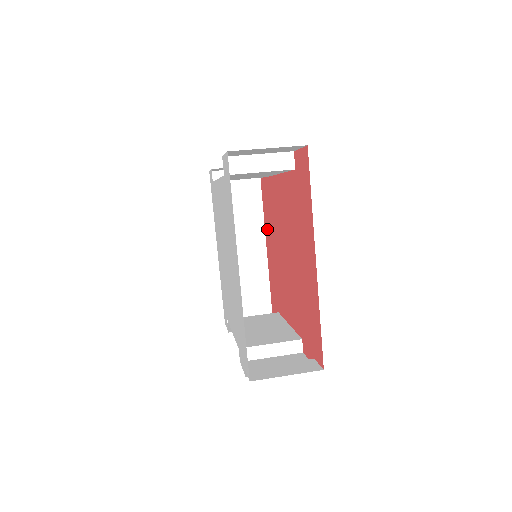
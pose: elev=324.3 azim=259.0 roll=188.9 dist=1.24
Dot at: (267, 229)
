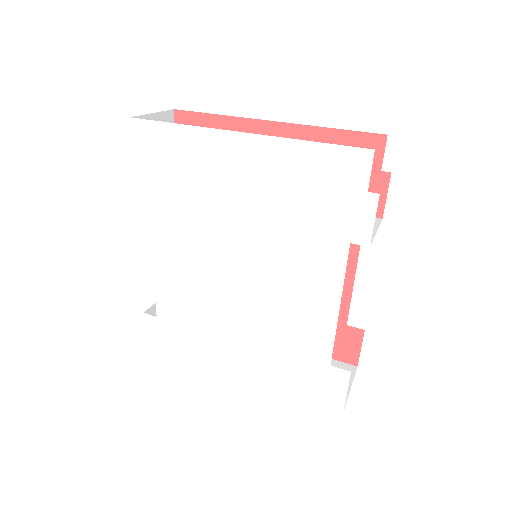
Dot at: occluded
